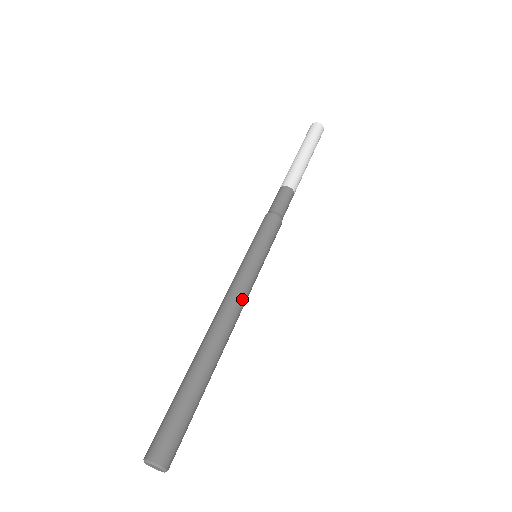
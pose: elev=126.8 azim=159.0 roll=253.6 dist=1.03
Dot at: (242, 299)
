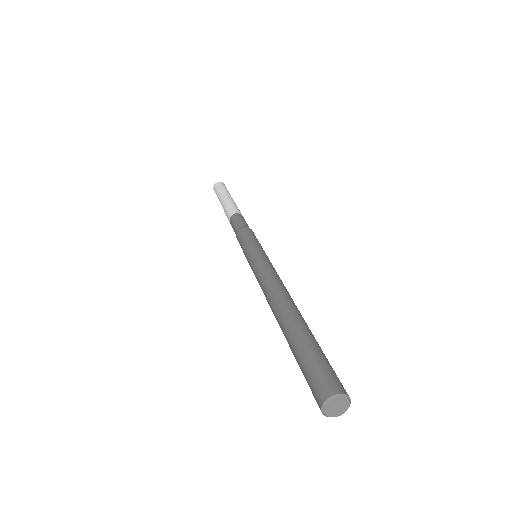
Dot at: (278, 276)
